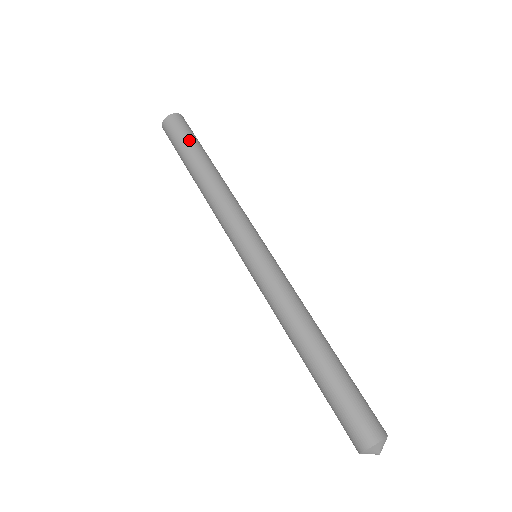
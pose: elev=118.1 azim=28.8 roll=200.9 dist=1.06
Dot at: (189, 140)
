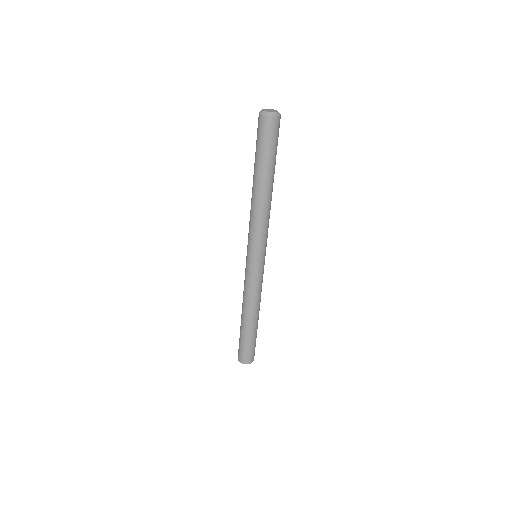
Dot at: (275, 153)
